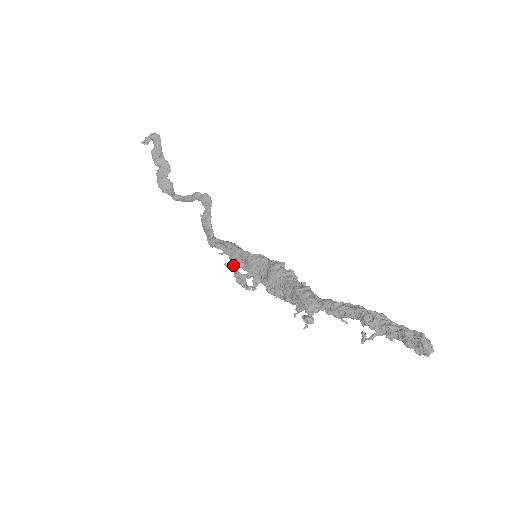
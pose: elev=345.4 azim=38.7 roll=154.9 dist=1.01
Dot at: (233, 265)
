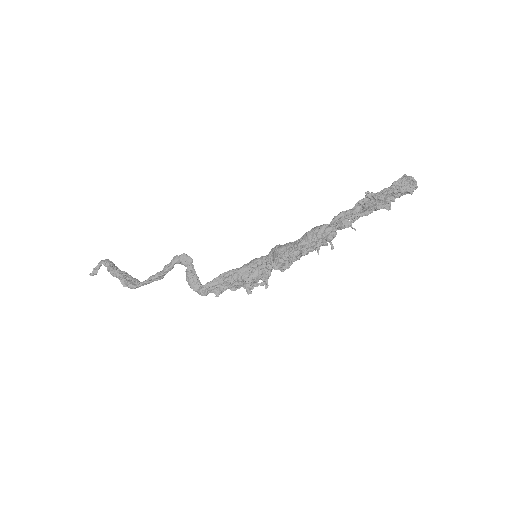
Dot at: (239, 280)
